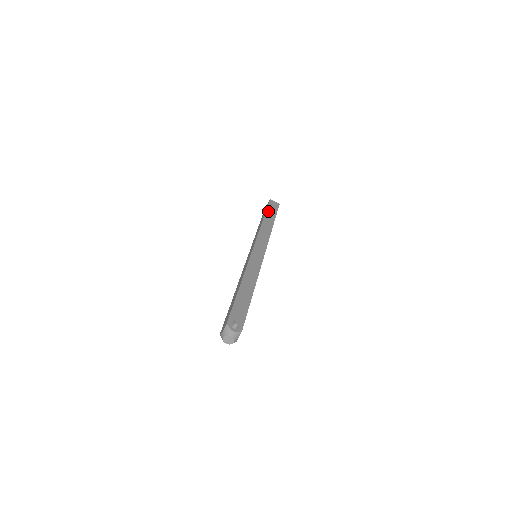
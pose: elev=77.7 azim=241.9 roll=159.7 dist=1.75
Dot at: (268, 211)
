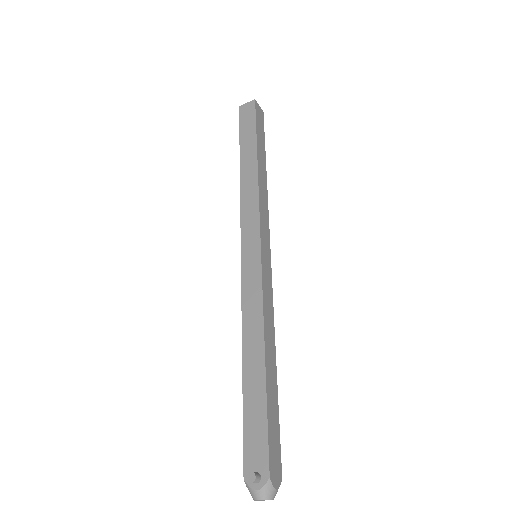
Dot at: (242, 139)
